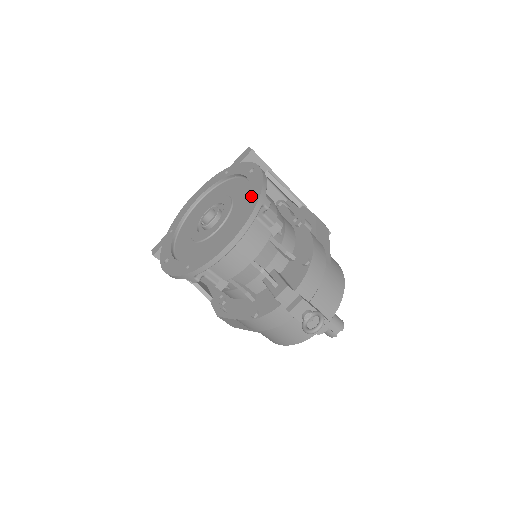
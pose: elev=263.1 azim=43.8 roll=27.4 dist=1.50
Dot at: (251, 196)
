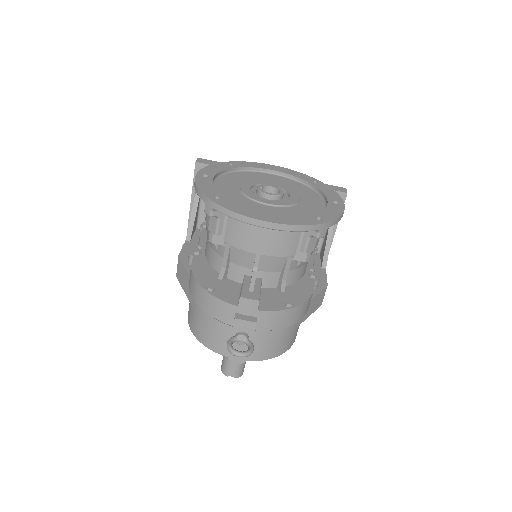
Dot at: (319, 215)
